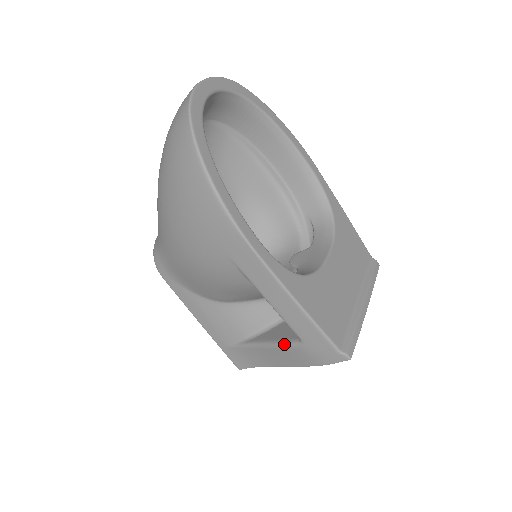
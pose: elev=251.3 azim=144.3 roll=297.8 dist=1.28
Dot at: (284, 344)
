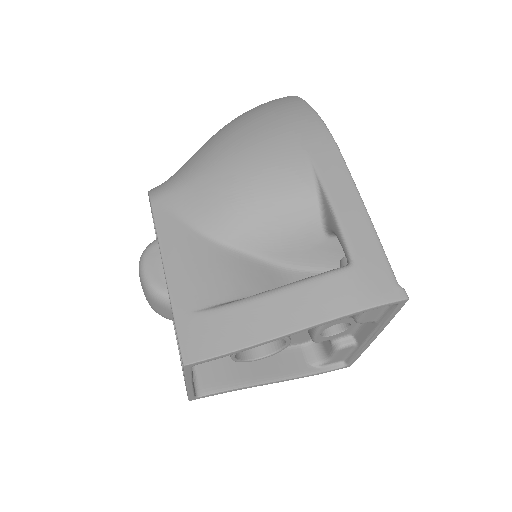
Dot at: (320, 274)
